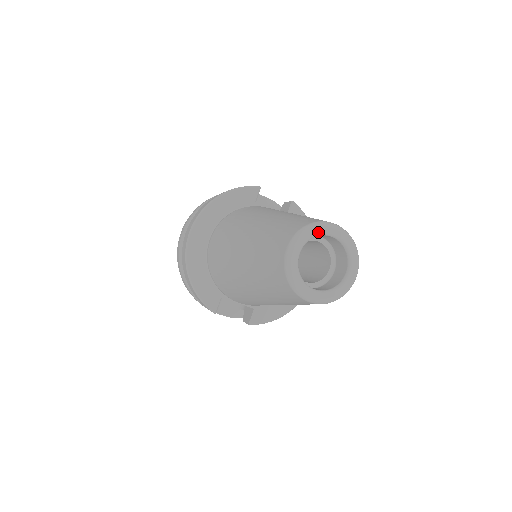
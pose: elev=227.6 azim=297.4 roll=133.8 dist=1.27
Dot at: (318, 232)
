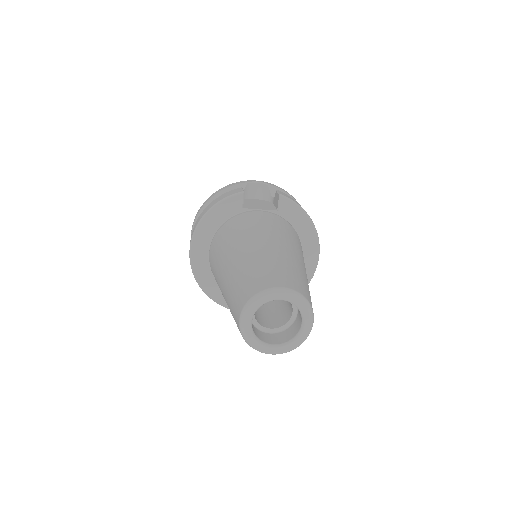
Dot at: (264, 301)
